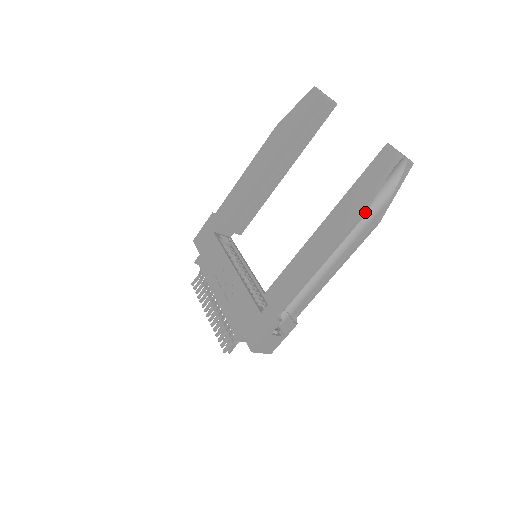
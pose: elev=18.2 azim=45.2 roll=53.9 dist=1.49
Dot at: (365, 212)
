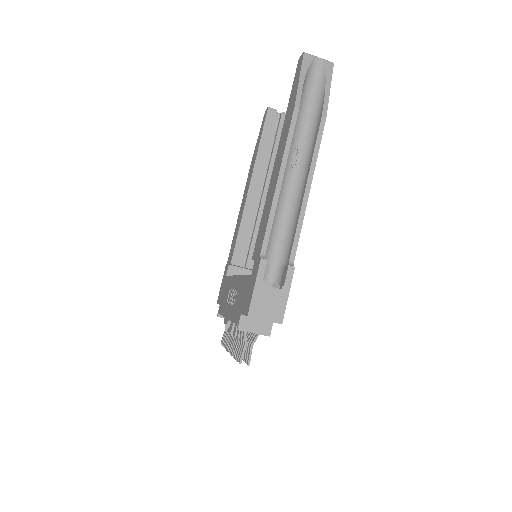
Dot at: (297, 106)
